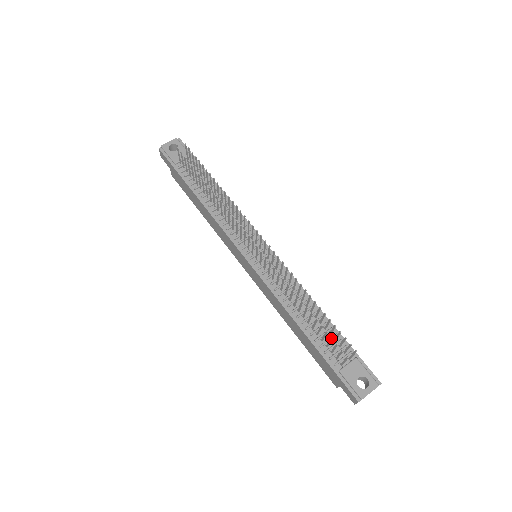
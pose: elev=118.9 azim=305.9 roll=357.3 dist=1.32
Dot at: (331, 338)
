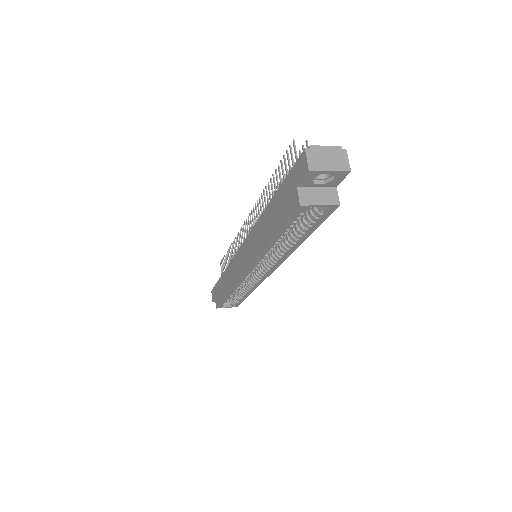
Dot at: (283, 156)
